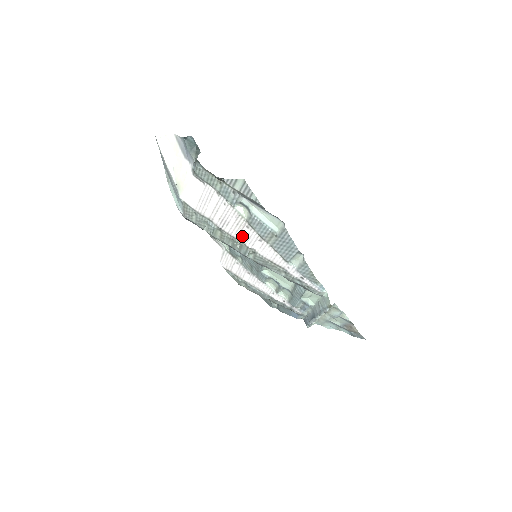
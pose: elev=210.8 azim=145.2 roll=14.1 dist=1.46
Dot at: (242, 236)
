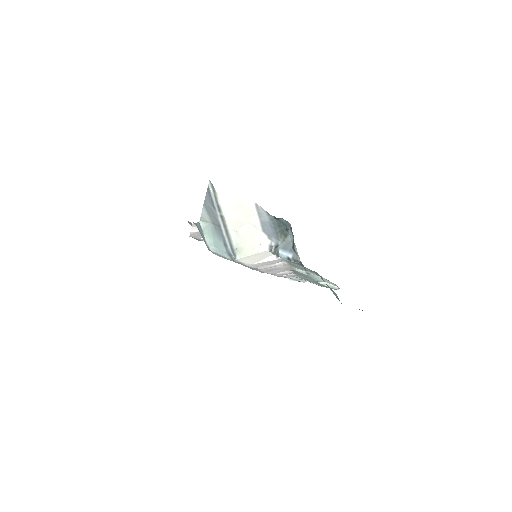
Dot at: (277, 273)
